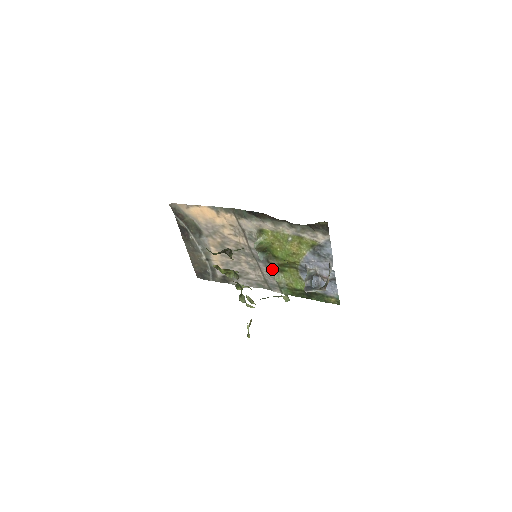
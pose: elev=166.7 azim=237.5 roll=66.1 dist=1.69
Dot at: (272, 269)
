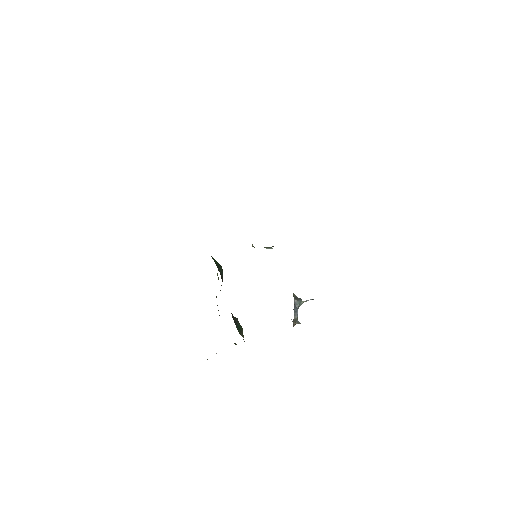
Dot at: occluded
